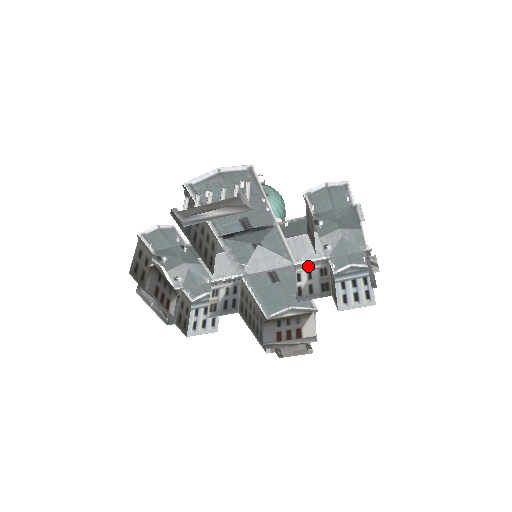
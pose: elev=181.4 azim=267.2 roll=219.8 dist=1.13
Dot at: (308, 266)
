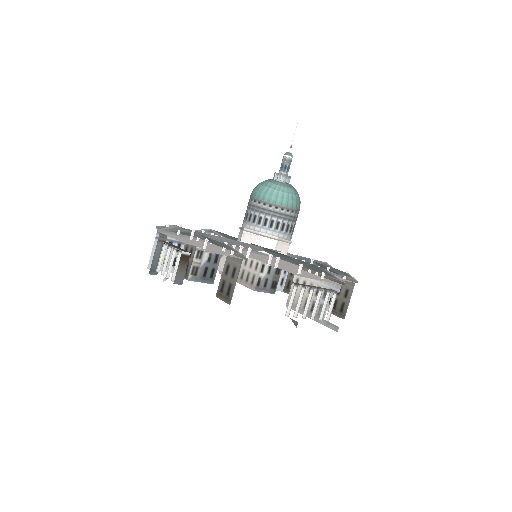
Dot at: occluded
